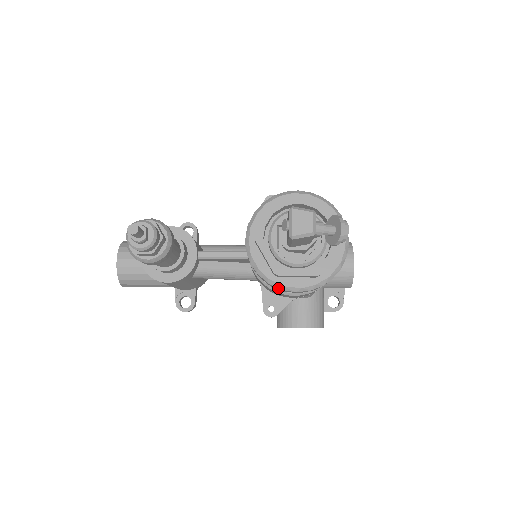
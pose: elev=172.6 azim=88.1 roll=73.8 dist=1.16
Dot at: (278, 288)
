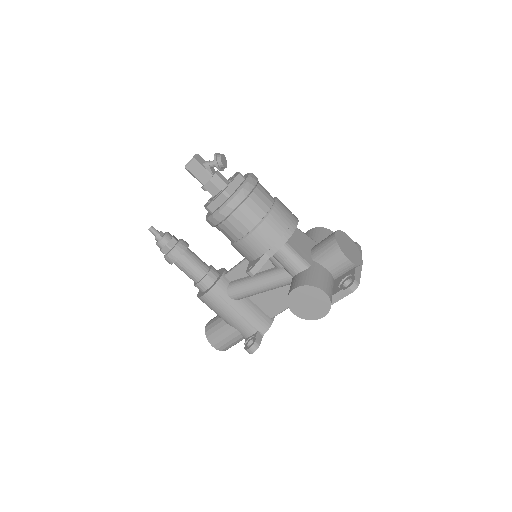
Dot at: (212, 218)
